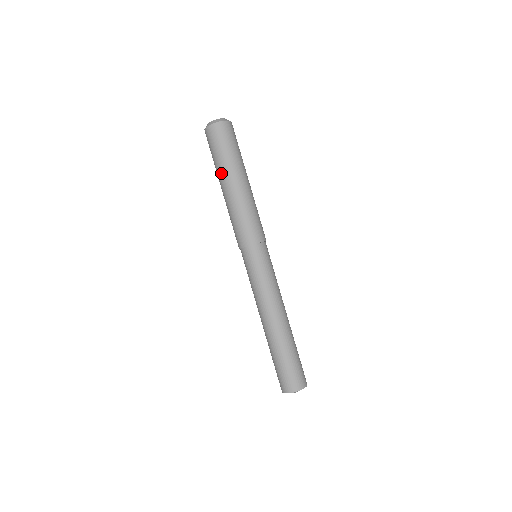
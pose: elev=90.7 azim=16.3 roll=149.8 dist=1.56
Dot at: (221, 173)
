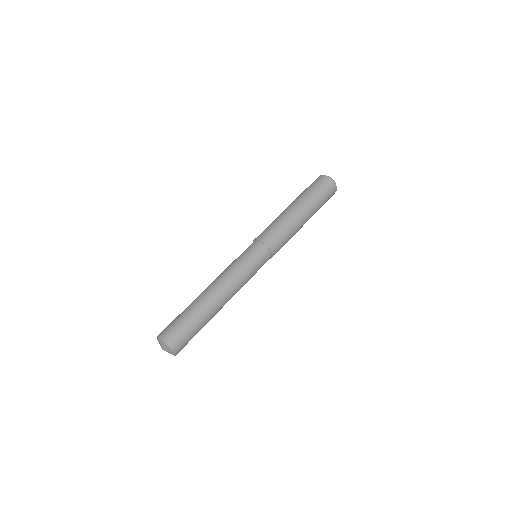
Dot at: occluded
